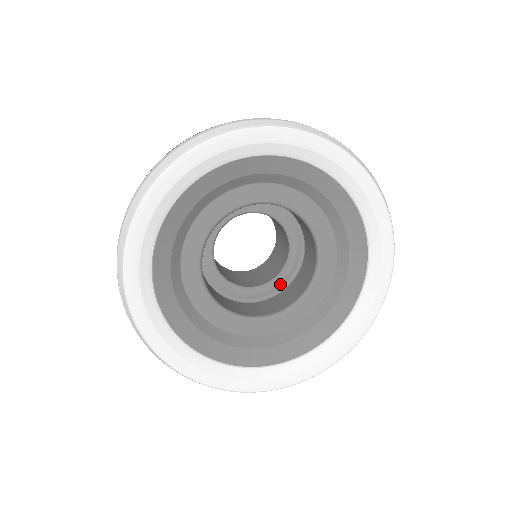
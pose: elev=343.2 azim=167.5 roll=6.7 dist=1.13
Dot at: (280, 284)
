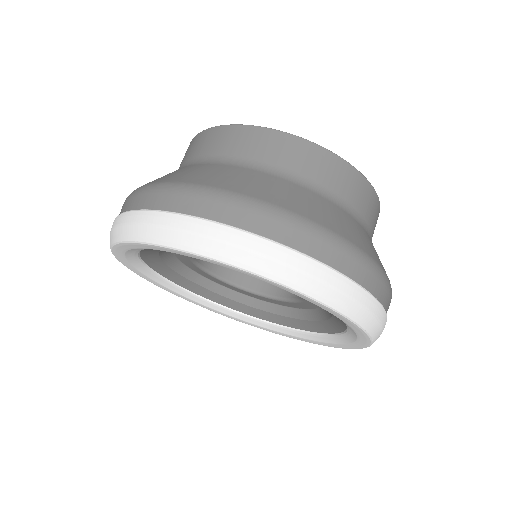
Dot at: occluded
